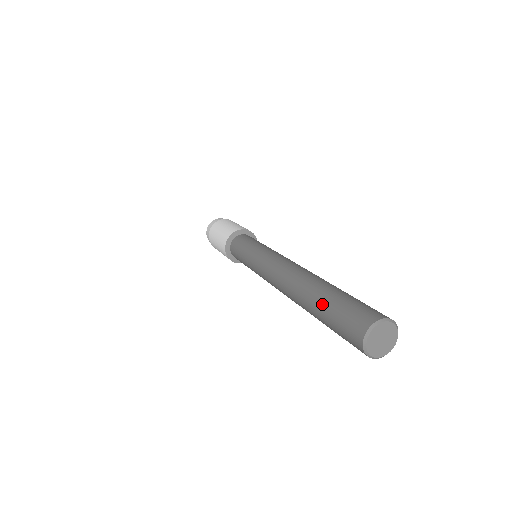
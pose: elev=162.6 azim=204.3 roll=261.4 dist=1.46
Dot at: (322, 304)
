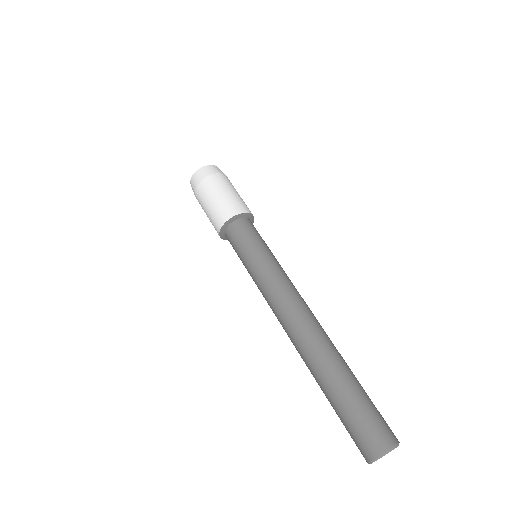
Dot at: occluded
